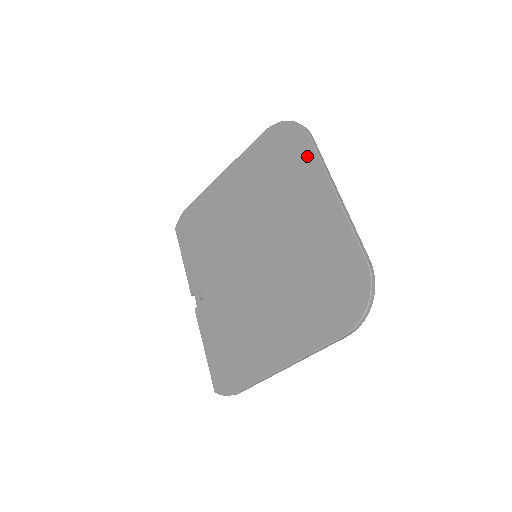
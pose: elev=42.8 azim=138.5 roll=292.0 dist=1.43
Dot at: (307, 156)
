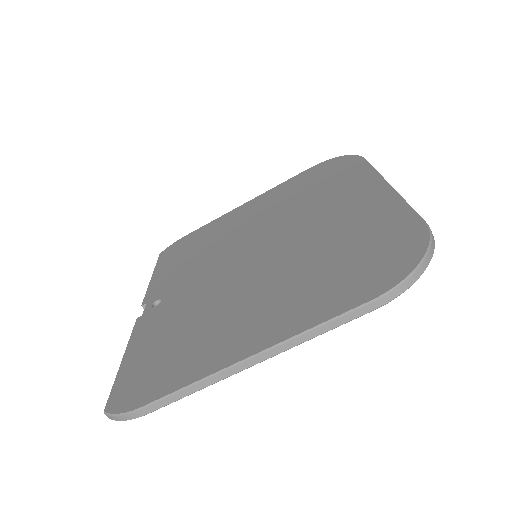
Dot at: (357, 169)
